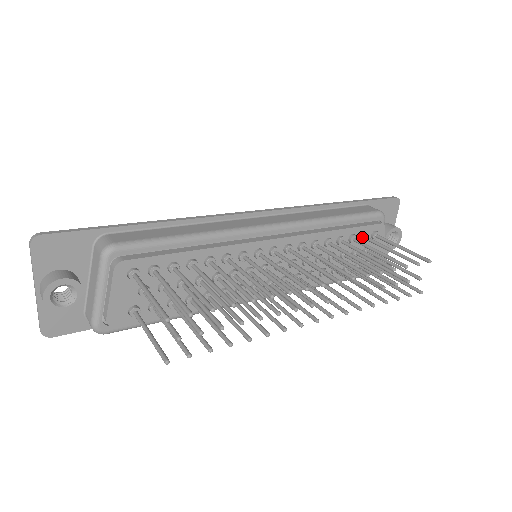
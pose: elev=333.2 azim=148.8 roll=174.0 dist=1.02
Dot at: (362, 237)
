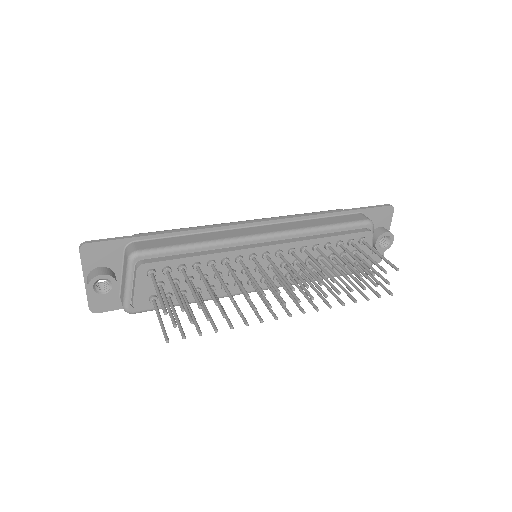
Dot at: (349, 243)
